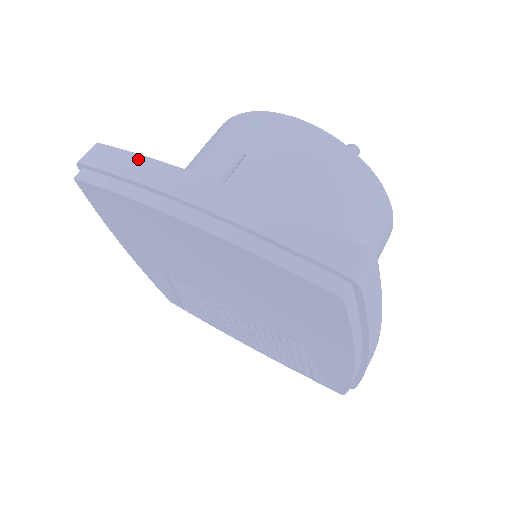
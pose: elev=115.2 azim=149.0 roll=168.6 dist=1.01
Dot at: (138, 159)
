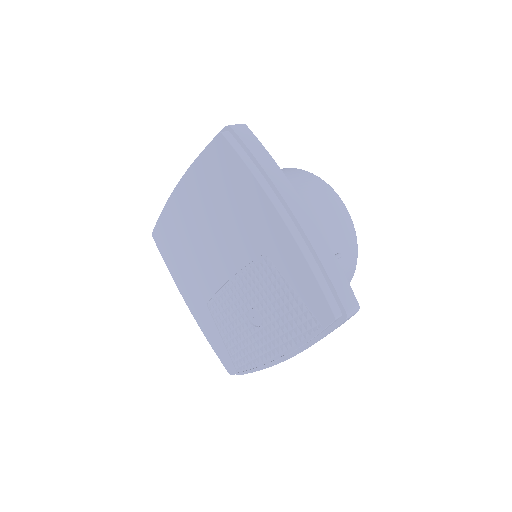
Dot at: occluded
